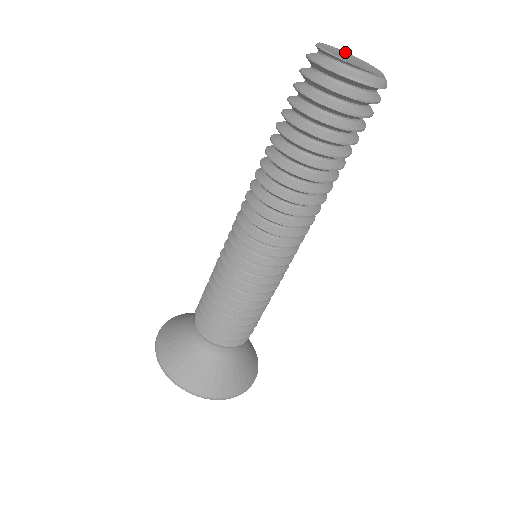
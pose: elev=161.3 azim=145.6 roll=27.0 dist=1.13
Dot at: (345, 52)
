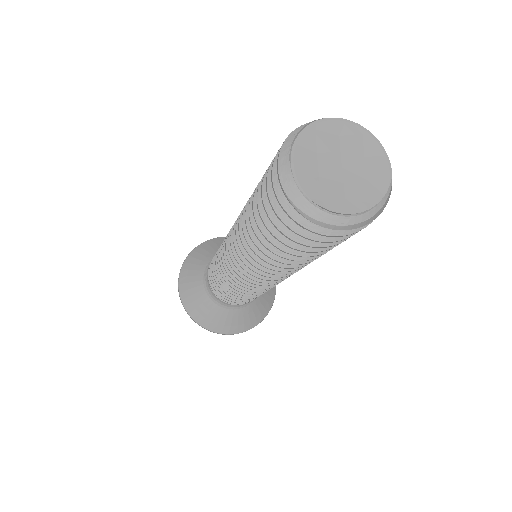
Dot at: (373, 140)
